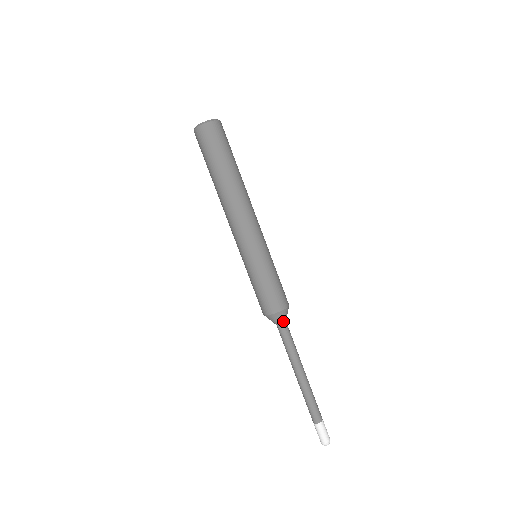
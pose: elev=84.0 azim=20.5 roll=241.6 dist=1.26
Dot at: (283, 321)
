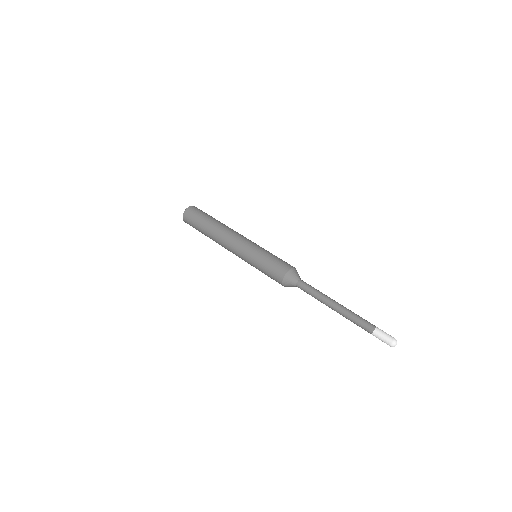
Dot at: (300, 278)
